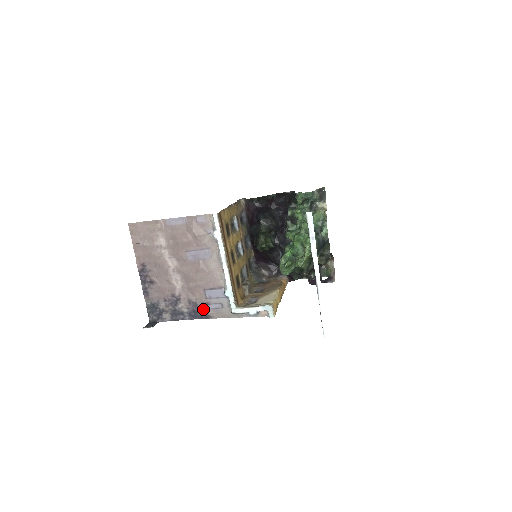
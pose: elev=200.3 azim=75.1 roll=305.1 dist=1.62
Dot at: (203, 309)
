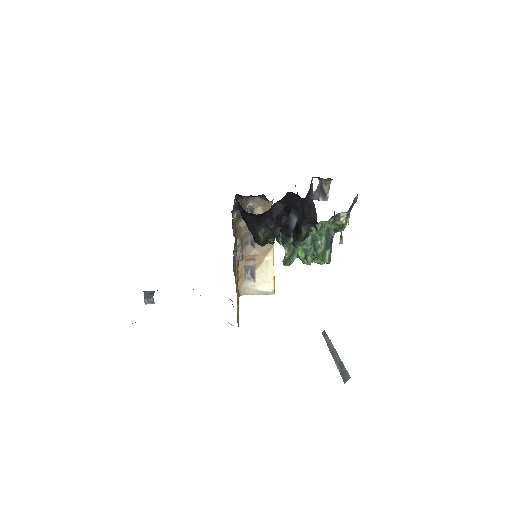
Dot at: occluded
